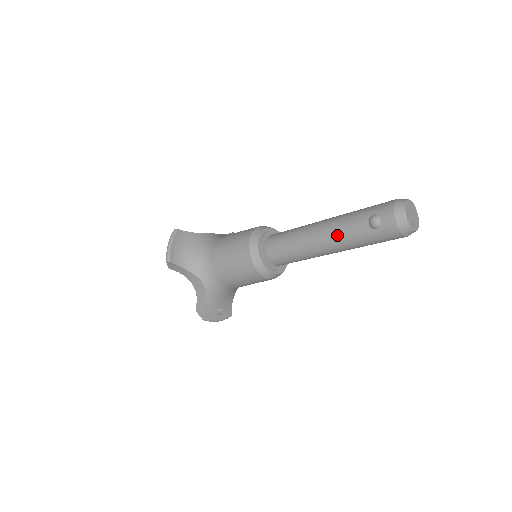
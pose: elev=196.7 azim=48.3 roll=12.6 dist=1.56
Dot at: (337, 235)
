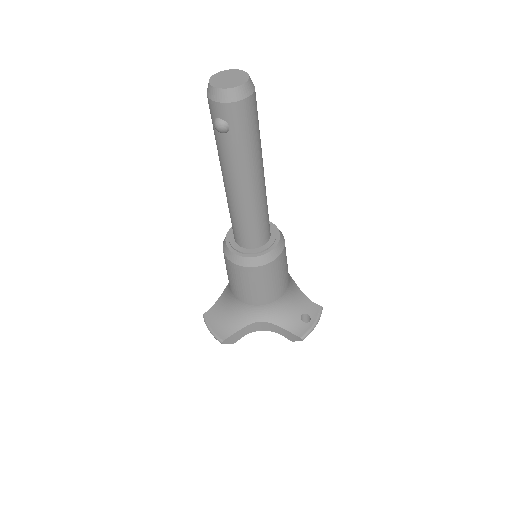
Dot at: (232, 171)
